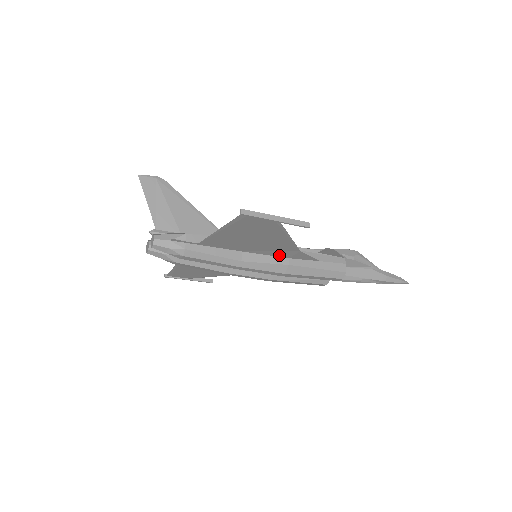
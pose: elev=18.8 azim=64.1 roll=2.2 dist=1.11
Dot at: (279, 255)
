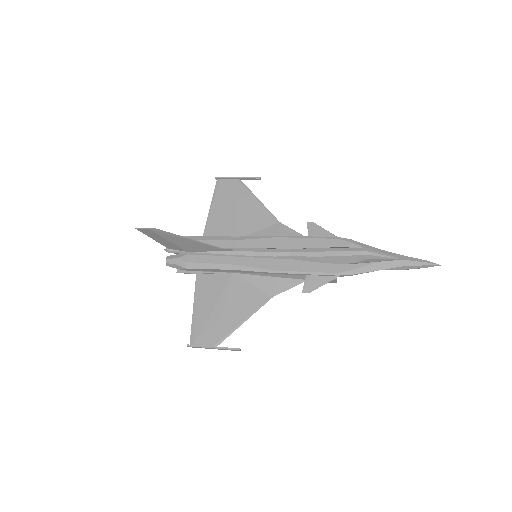
Dot at: (264, 280)
